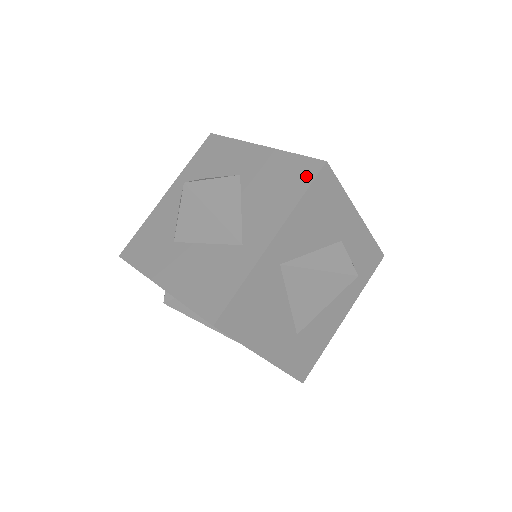
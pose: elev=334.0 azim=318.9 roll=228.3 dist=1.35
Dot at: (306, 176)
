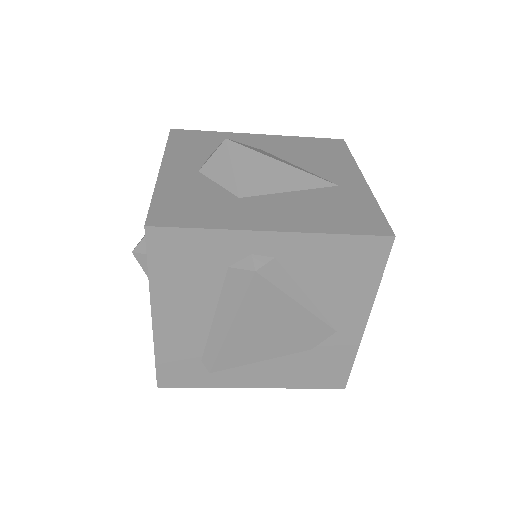
Dot at: (338, 146)
